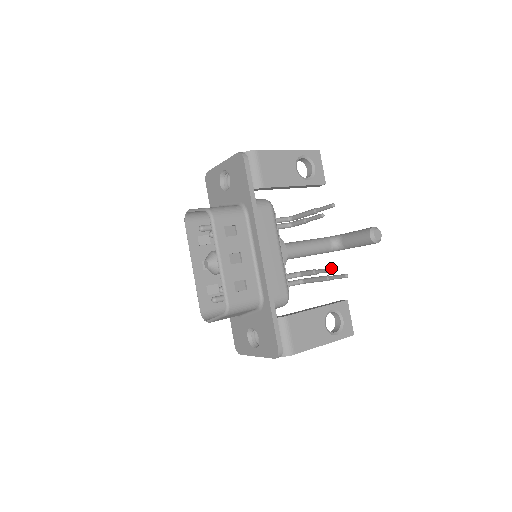
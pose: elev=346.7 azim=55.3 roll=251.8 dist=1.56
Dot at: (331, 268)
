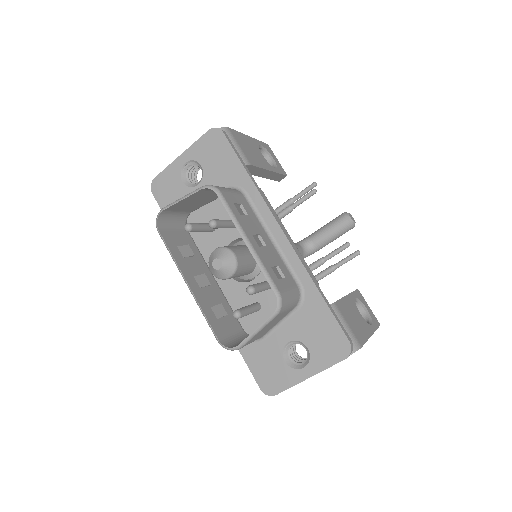
Dot at: (346, 243)
